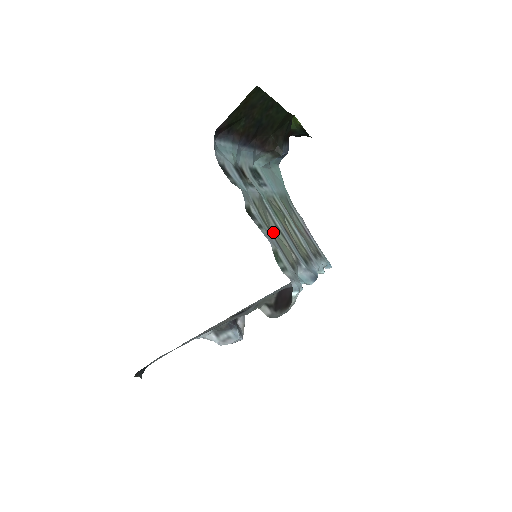
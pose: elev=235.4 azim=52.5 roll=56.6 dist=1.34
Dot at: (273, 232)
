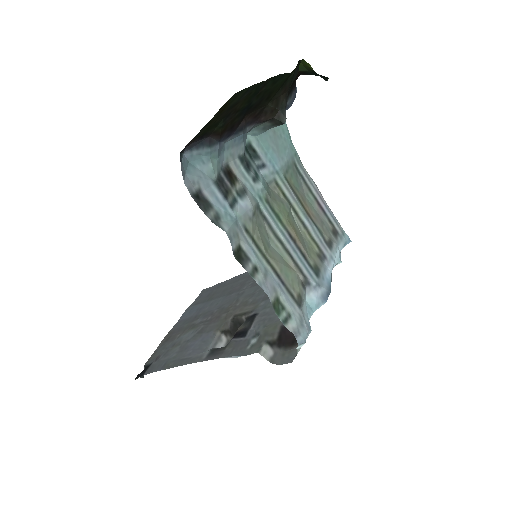
Dot at: (273, 260)
